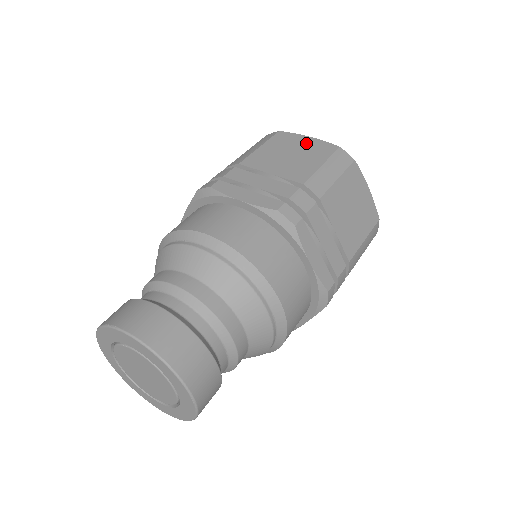
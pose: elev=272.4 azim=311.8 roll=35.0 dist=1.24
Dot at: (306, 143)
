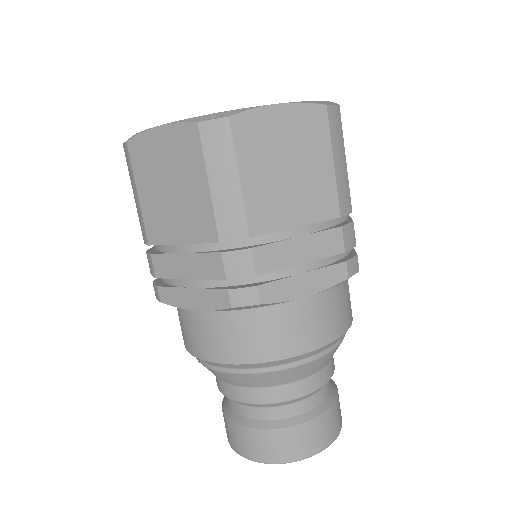
Dot at: (164, 147)
